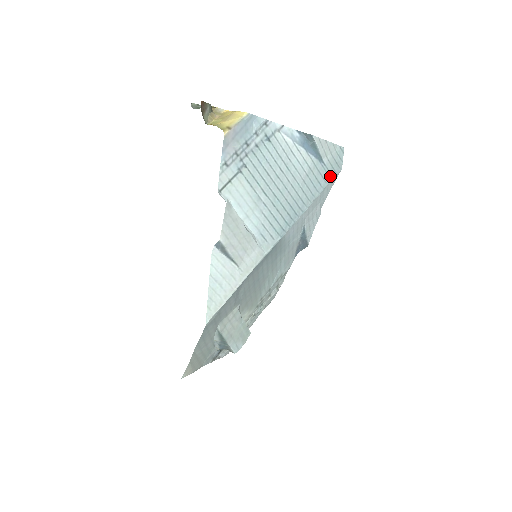
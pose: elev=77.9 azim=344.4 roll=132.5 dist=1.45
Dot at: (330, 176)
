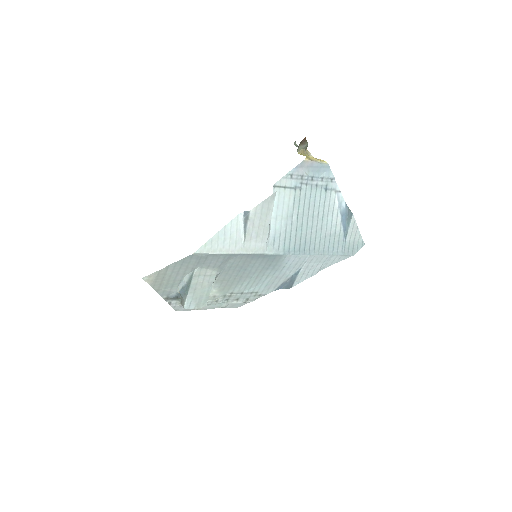
Dot at: (343, 252)
